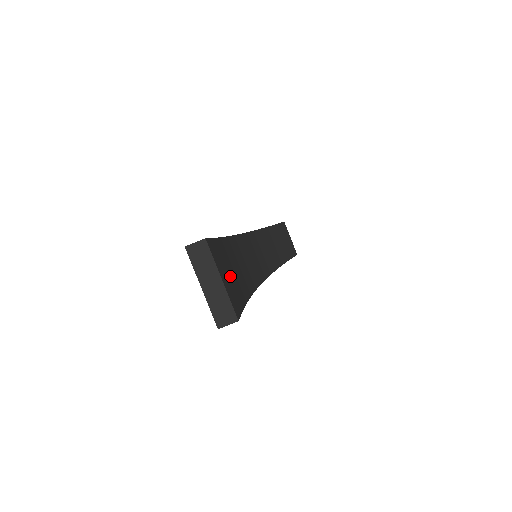
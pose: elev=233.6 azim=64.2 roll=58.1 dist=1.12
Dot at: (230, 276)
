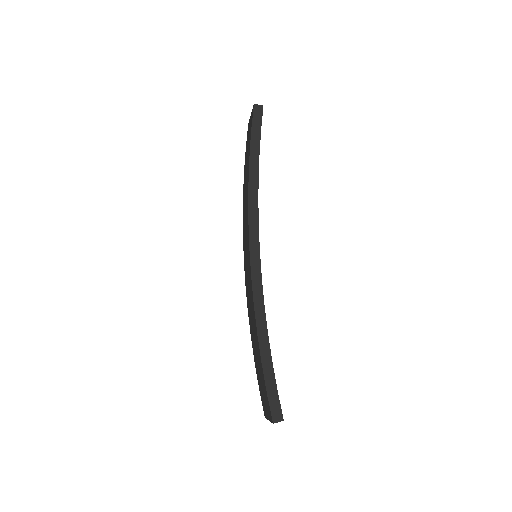
Dot at: occluded
